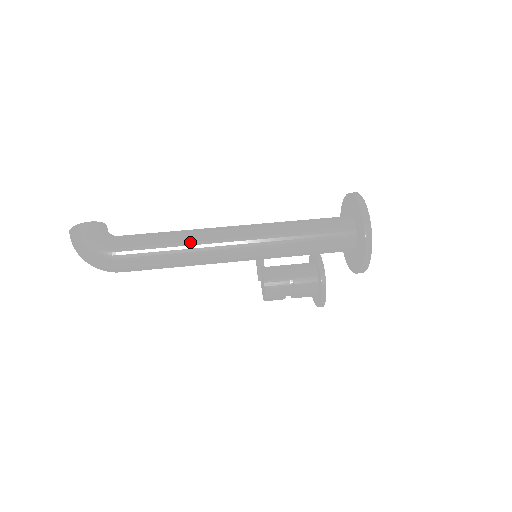
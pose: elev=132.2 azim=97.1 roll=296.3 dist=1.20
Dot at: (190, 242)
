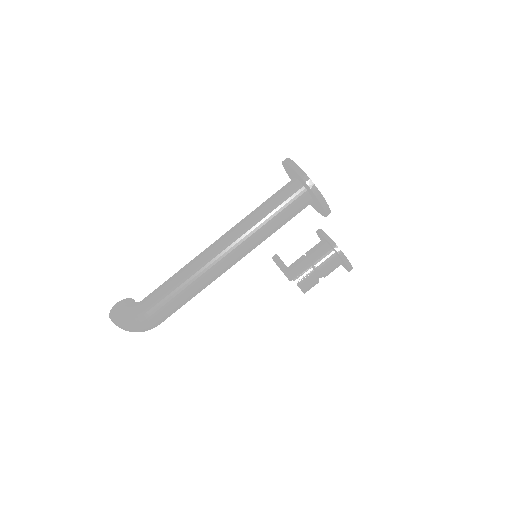
Dot at: (190, 271)
